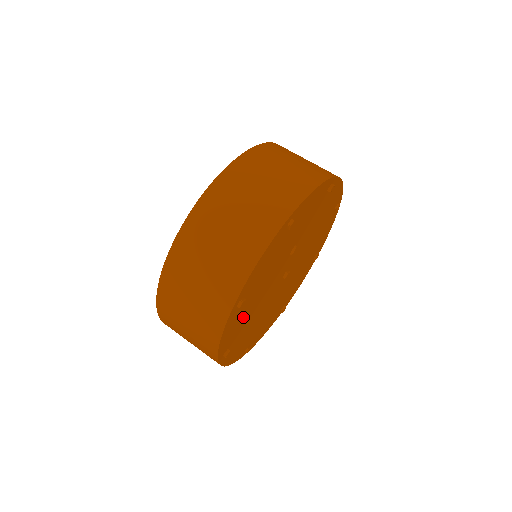
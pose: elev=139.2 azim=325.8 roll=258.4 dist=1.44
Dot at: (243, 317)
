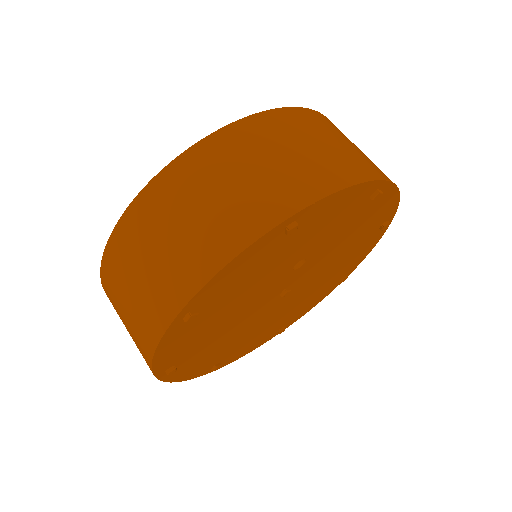
Dot at: (201, 332)
